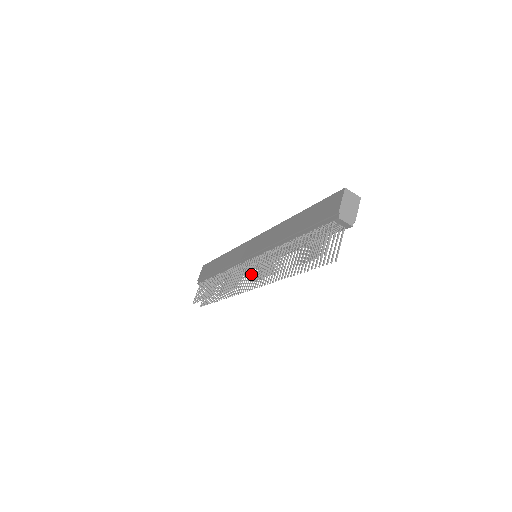
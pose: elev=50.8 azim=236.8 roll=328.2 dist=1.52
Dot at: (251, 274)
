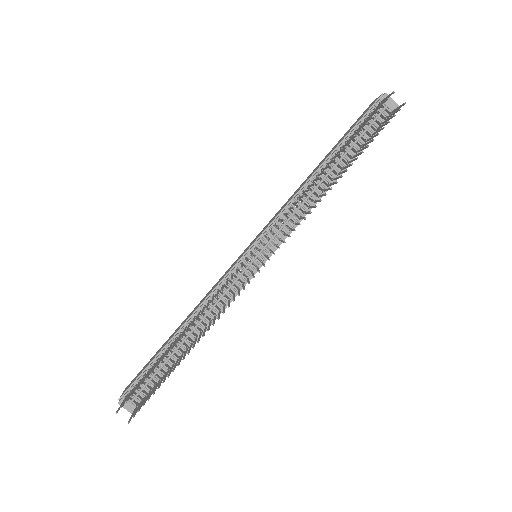
Dot at: occluded
